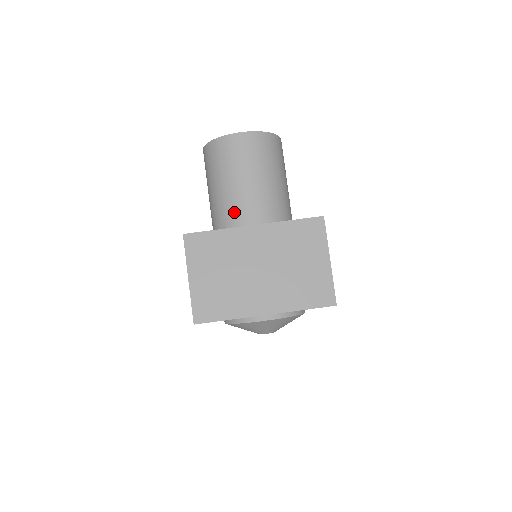
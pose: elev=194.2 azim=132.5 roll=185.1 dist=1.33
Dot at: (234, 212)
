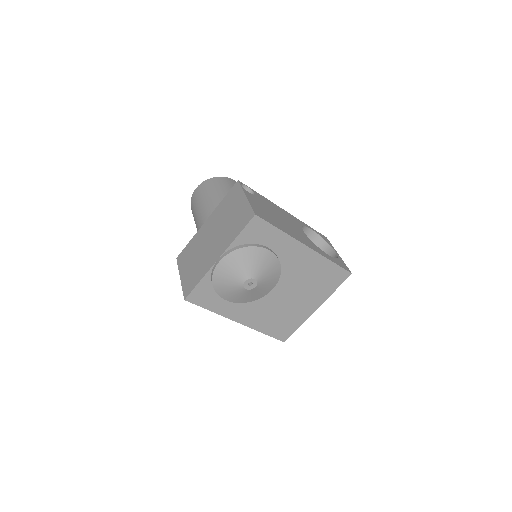
Dot at: (199, 225)
